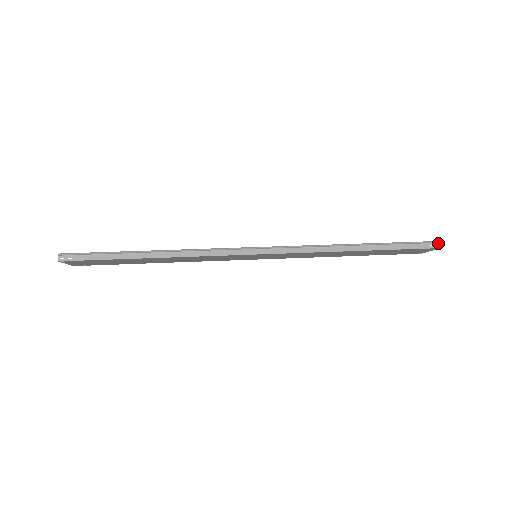
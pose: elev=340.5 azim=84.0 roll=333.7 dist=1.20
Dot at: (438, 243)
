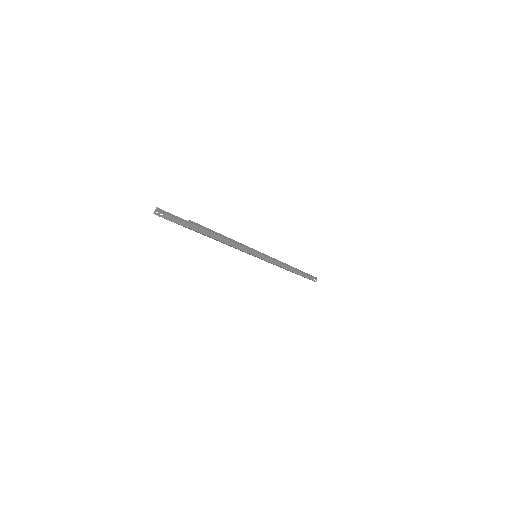
Dot at: (316, 279)
